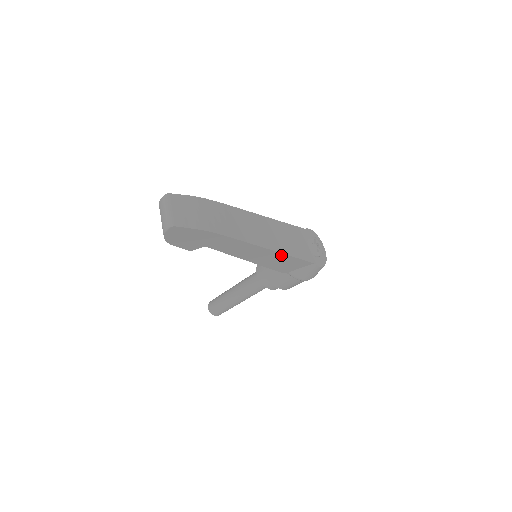
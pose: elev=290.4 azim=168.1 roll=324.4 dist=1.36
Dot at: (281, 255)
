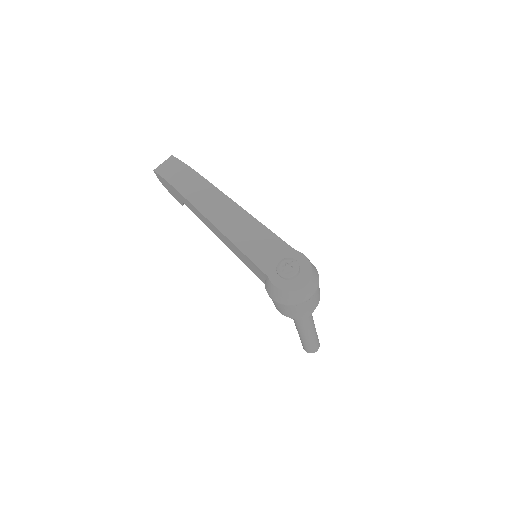
Dot at: (232, 243)
